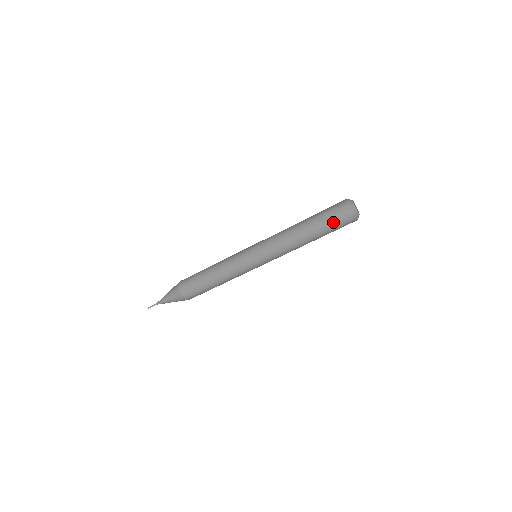
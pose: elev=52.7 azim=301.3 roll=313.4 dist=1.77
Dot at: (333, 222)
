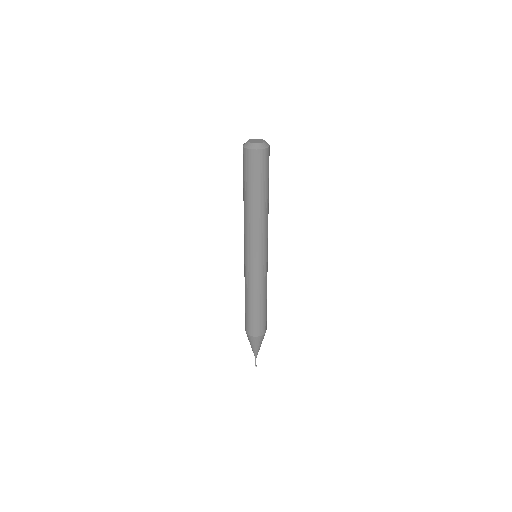
Dot at: (257, 173)
